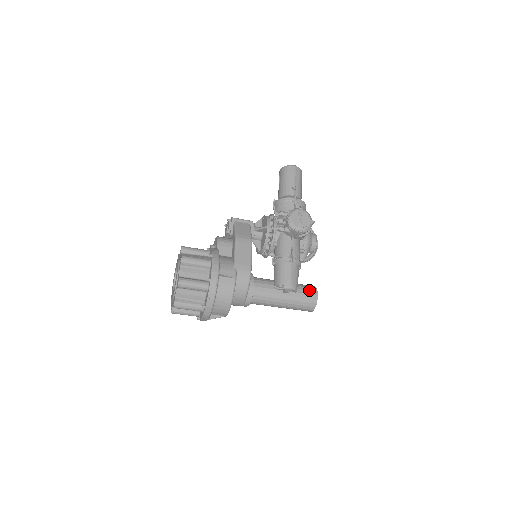
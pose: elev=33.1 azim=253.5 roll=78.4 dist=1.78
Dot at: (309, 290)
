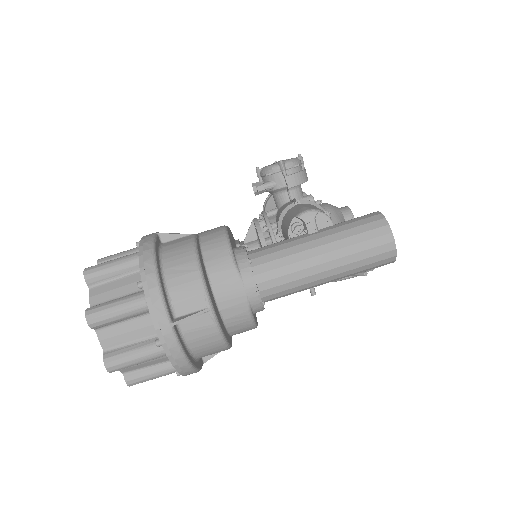
Dot at: (358, 217)
